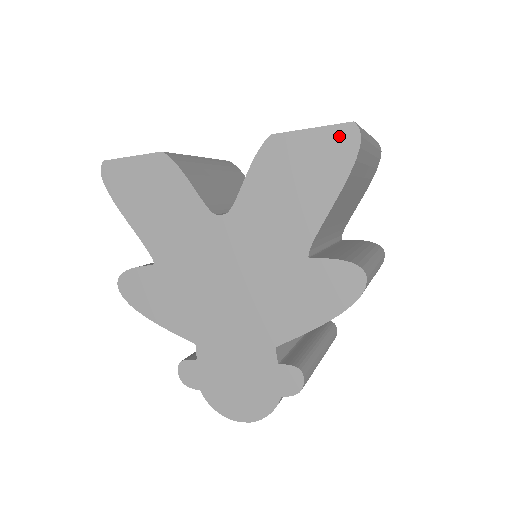
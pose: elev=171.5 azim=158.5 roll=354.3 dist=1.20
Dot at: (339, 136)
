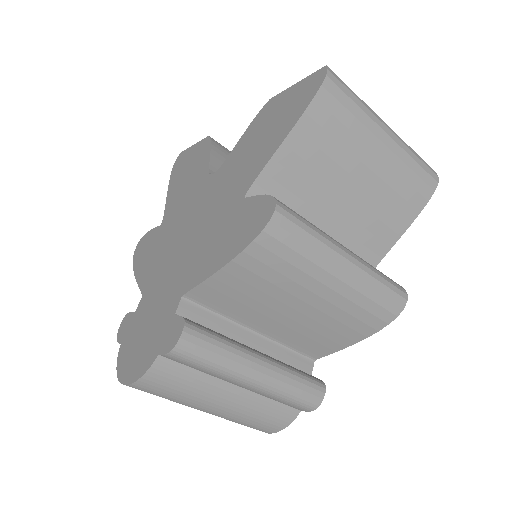
Dot at: (311, 82)
